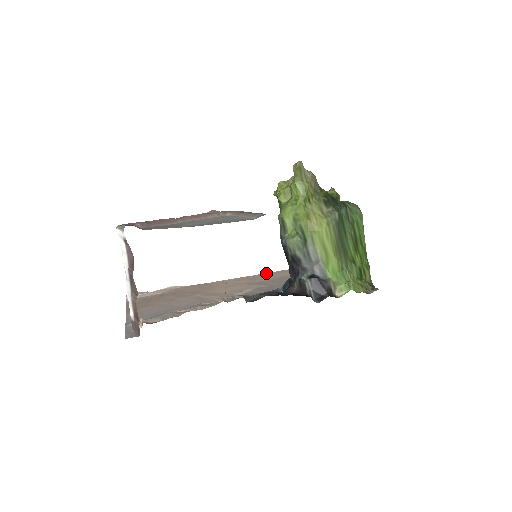
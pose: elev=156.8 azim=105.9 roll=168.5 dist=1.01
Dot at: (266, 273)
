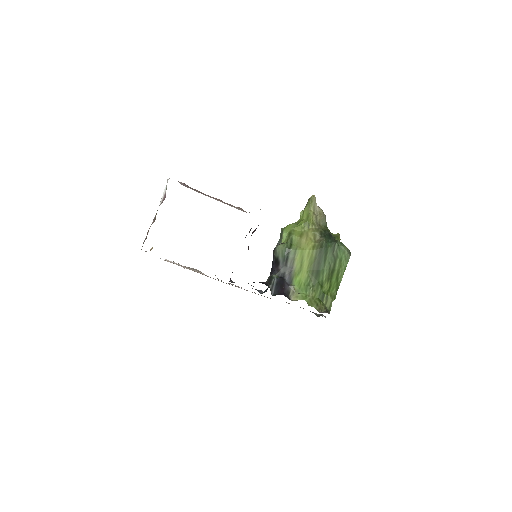
Dot at: occluded
